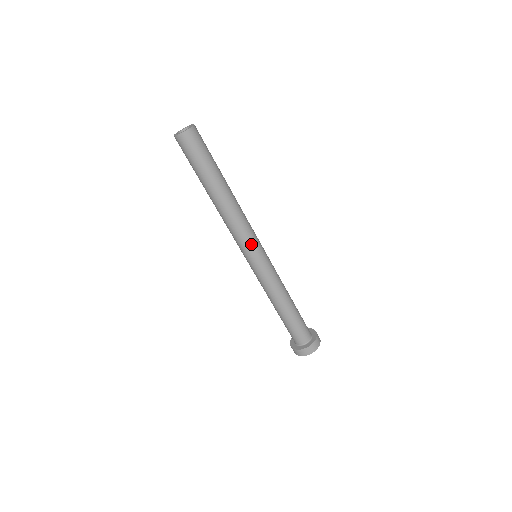
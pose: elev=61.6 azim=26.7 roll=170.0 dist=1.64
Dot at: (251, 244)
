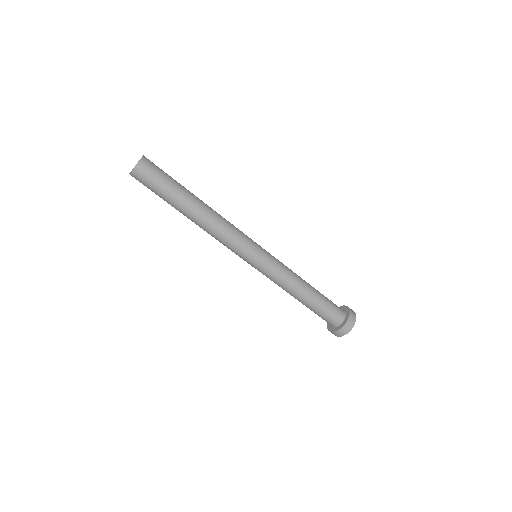
Dot at: (247, 244)
